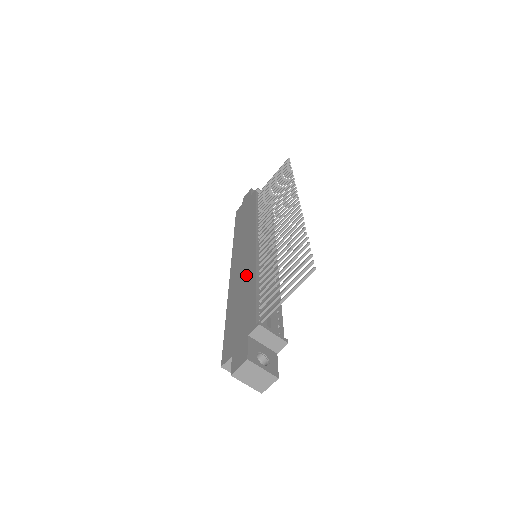
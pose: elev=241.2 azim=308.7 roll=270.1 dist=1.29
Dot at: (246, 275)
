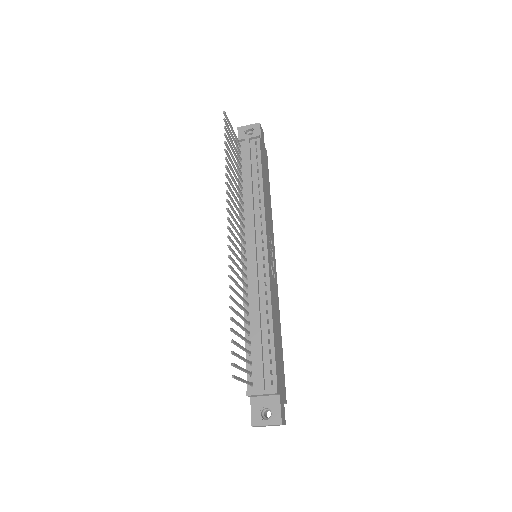
Dot at: occluded
